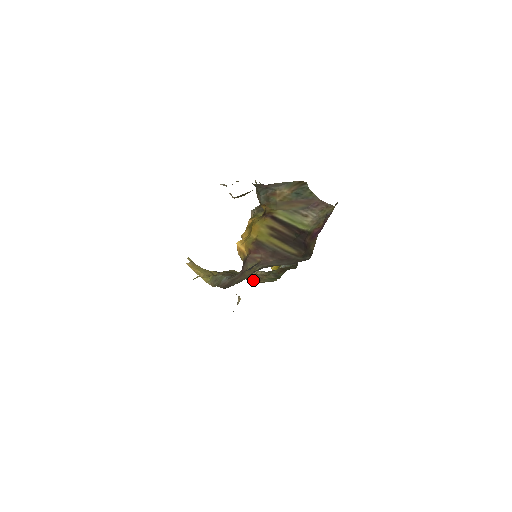
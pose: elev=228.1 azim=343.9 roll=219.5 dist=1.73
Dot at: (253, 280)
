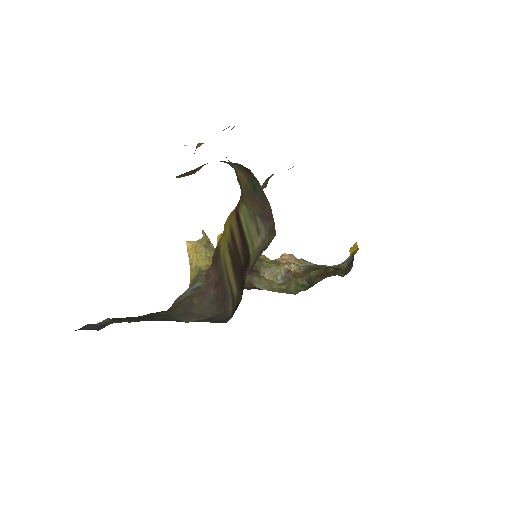
Dot at: (261, 286)
